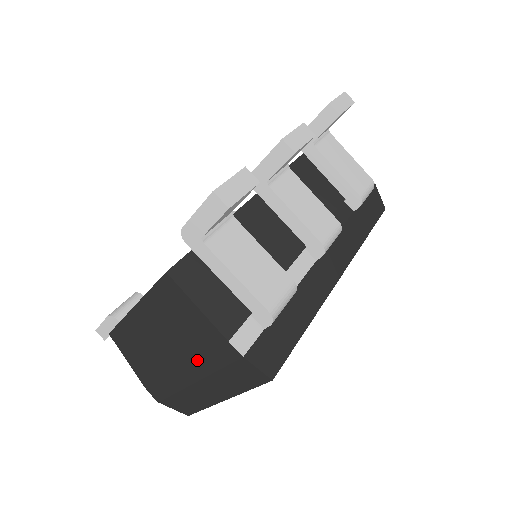
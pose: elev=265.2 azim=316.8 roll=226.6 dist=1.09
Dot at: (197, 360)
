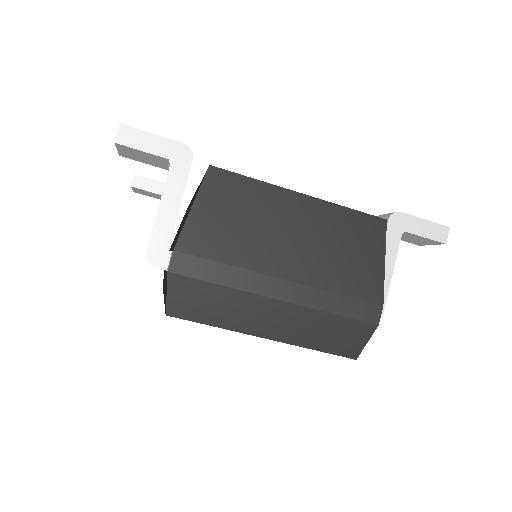
Dot at: (323, 289)
